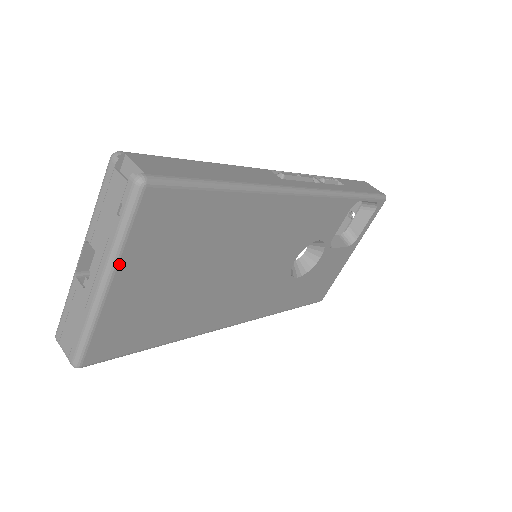
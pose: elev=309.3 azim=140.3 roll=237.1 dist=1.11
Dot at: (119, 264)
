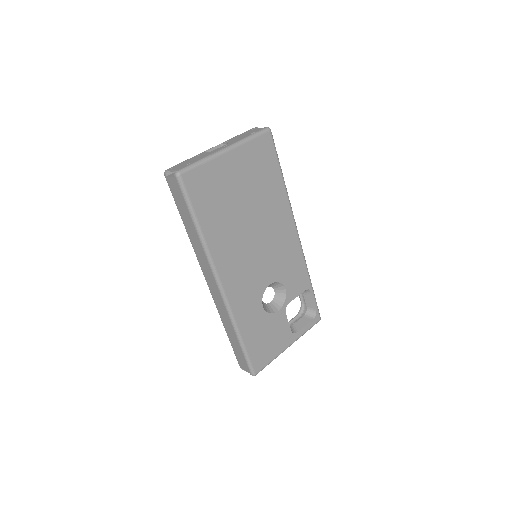
Dot at: (239, 147)
